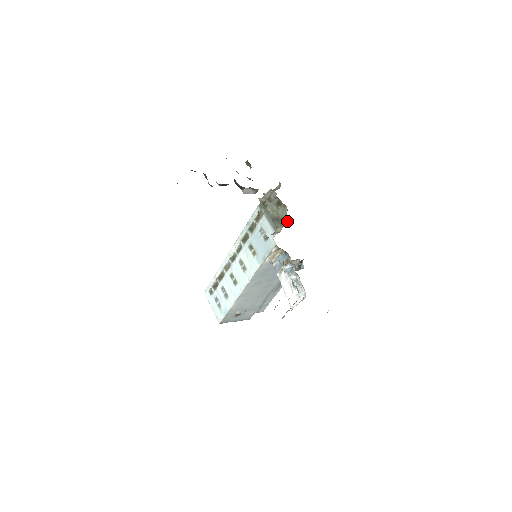
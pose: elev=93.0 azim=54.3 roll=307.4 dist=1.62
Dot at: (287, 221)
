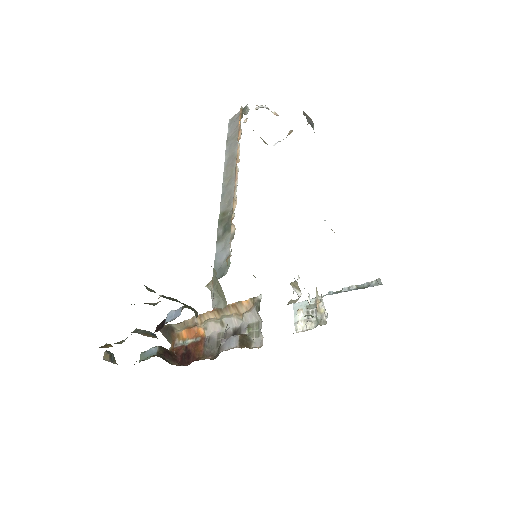
Dot at: (261, 339)
